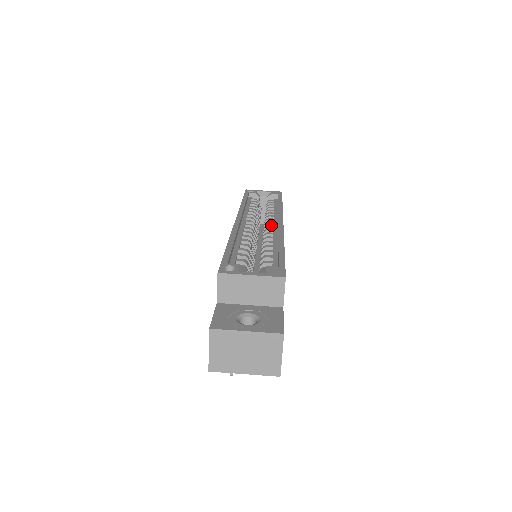
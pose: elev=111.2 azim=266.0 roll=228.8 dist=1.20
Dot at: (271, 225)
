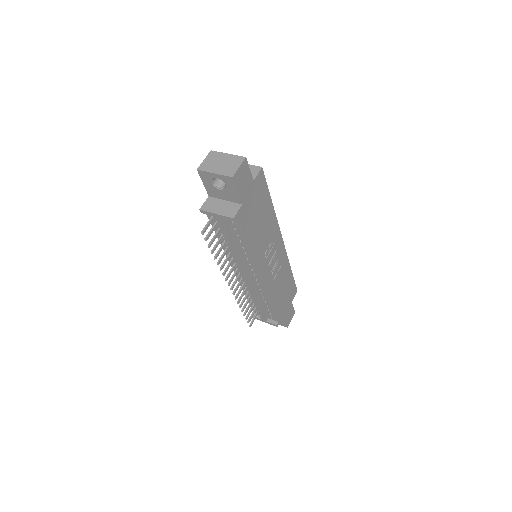
Dot at: occluded
